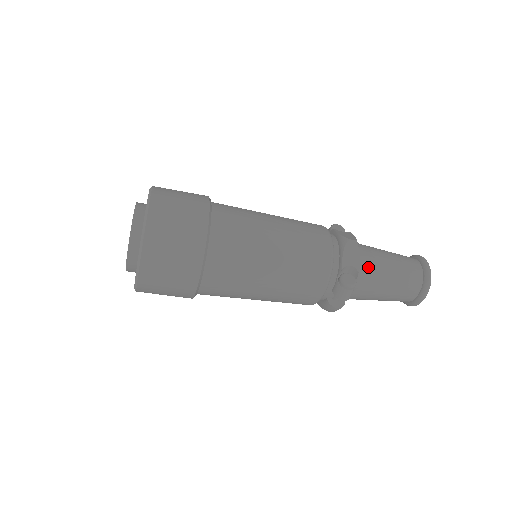
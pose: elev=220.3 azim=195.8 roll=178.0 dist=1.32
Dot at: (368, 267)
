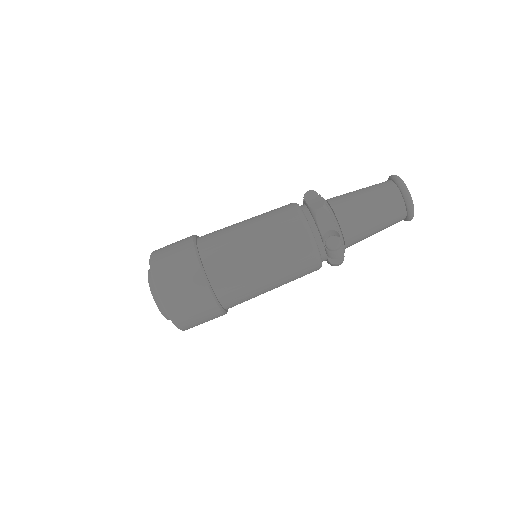
Dot at: (347, 220)
